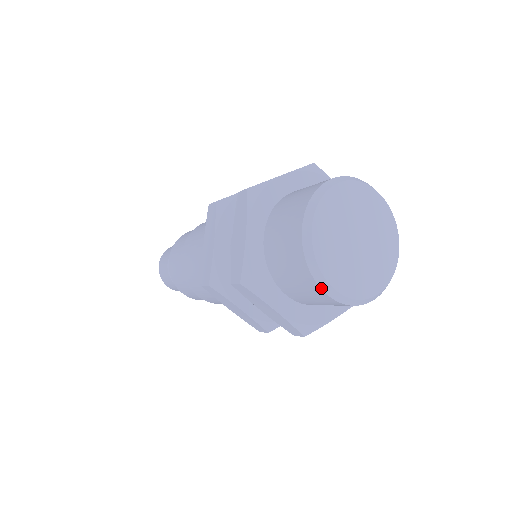
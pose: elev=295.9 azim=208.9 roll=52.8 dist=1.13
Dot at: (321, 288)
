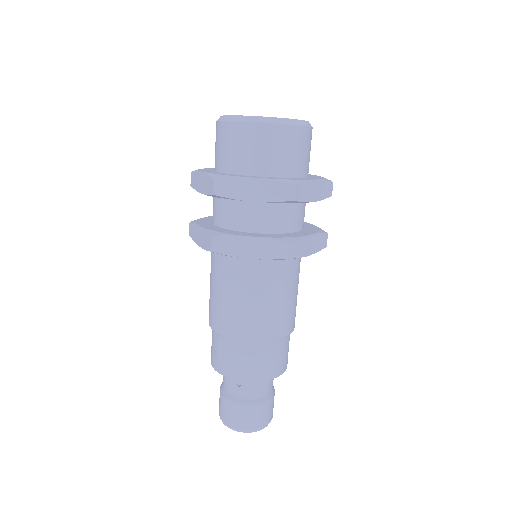
Dot at: (218, 121)
